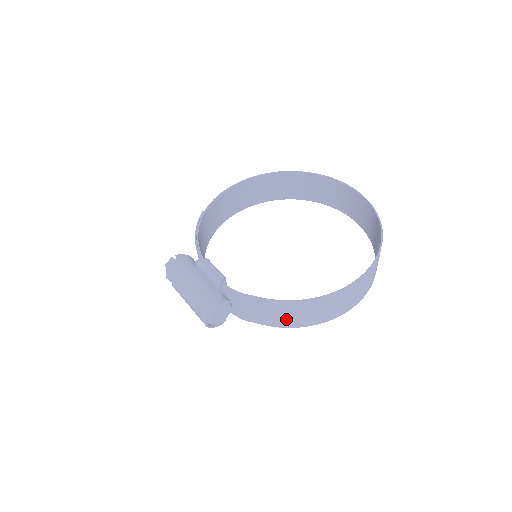
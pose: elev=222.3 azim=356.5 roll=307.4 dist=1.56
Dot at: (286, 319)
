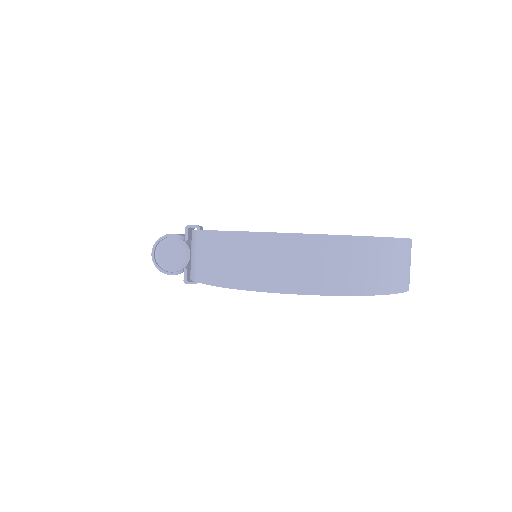
Dot at: (224, 268)
